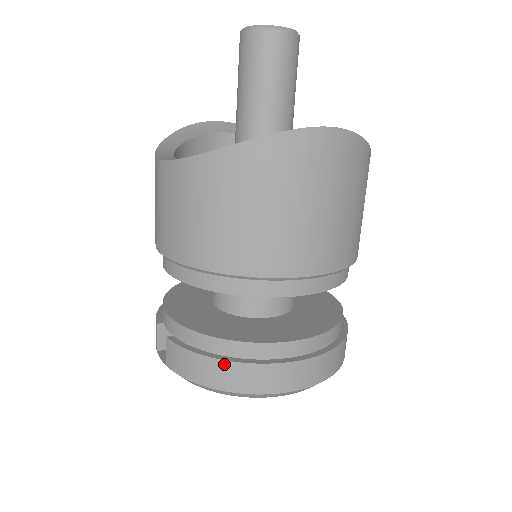
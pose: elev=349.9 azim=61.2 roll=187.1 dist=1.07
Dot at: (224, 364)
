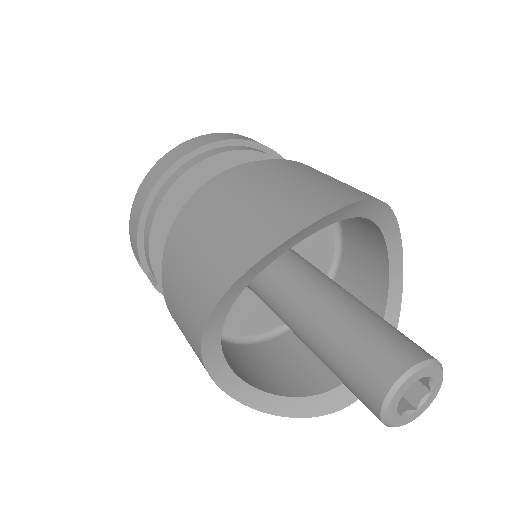
Dot at: occluded
